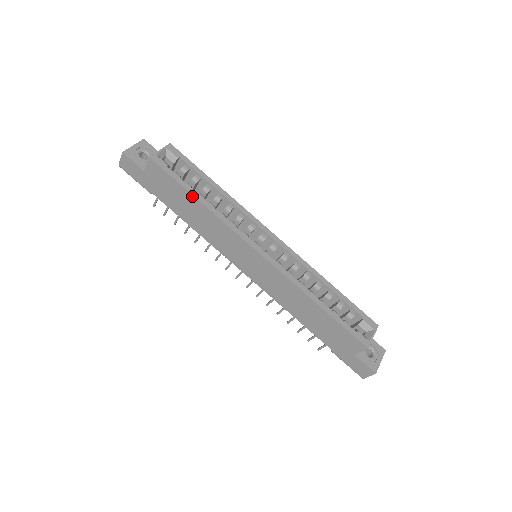
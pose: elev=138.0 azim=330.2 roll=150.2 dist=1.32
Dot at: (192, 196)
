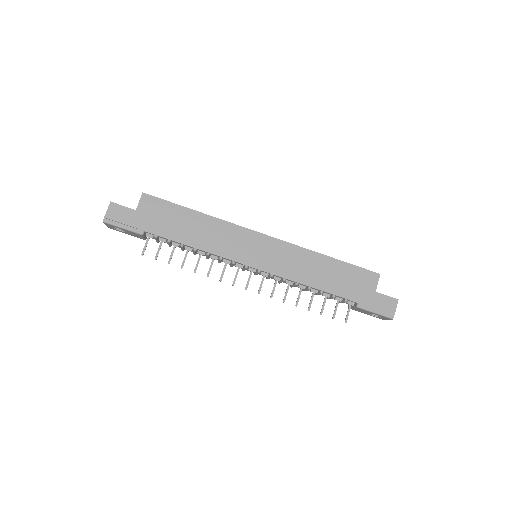
Dot at: (191, 210)
